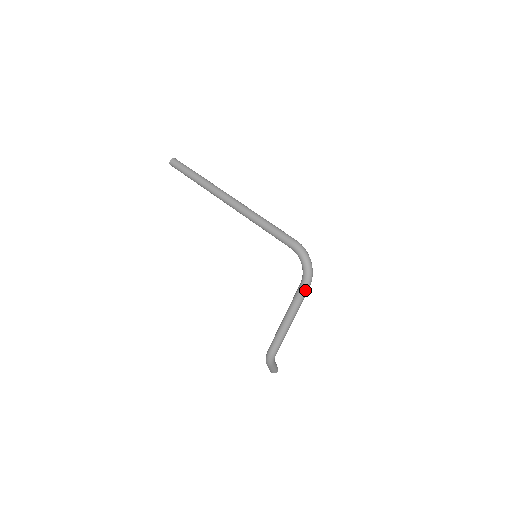
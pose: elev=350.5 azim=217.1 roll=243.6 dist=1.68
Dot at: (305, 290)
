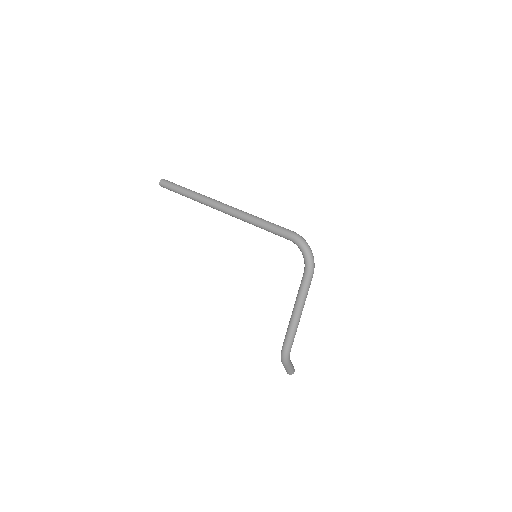
Dot at: (309, 278)
